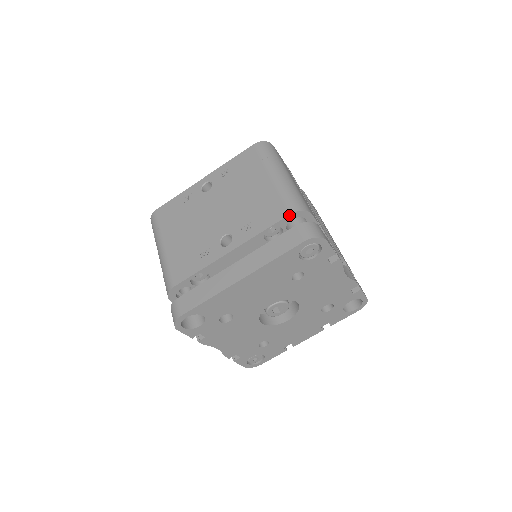
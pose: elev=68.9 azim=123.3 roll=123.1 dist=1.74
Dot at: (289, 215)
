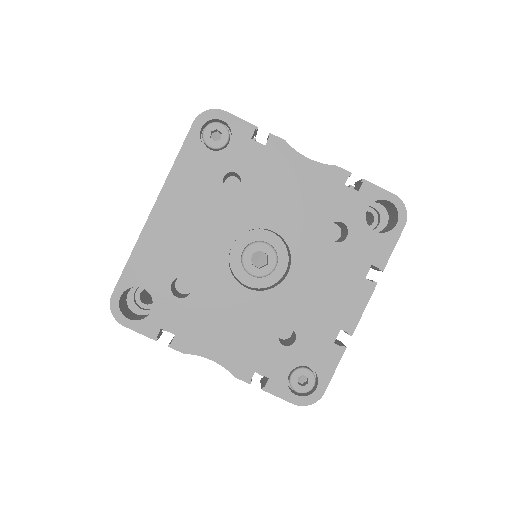
Dot at: occluded
